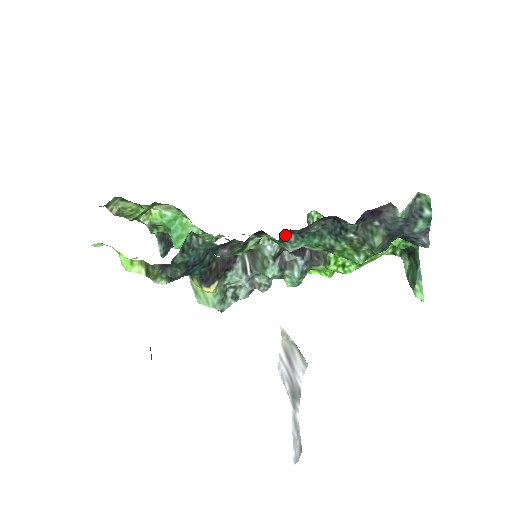
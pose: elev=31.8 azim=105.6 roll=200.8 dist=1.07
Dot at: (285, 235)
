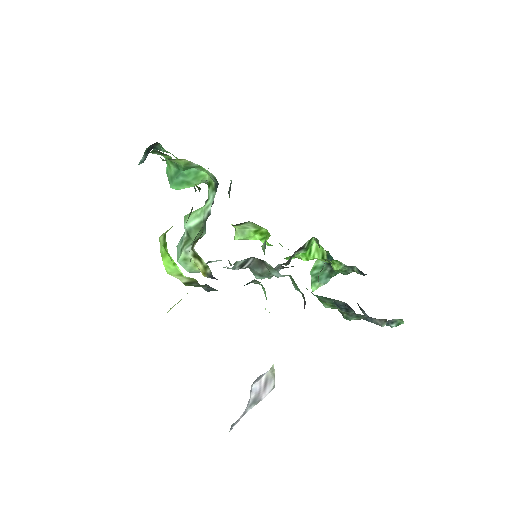
Dot at: occluded
